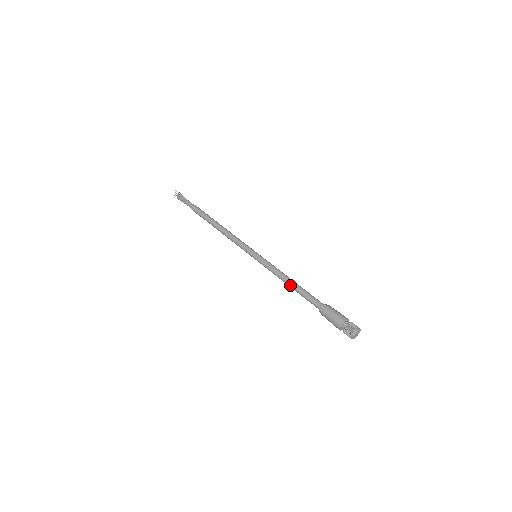
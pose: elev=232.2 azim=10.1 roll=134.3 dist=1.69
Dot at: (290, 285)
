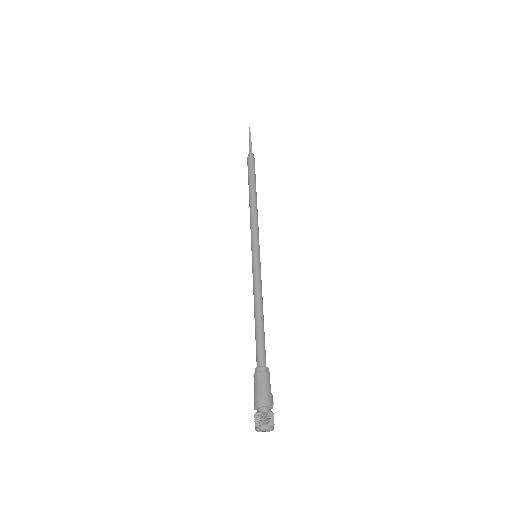
Dot at: (254, 316)
